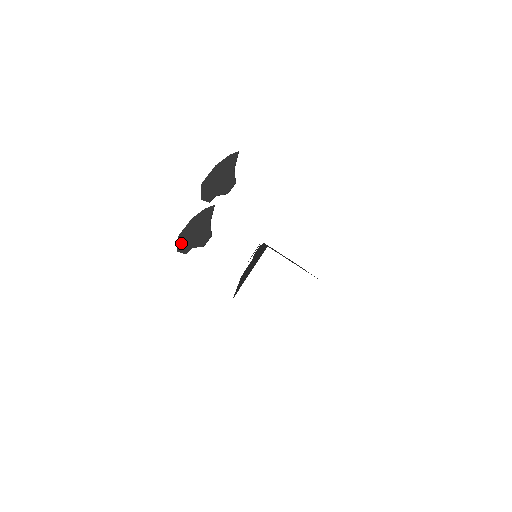
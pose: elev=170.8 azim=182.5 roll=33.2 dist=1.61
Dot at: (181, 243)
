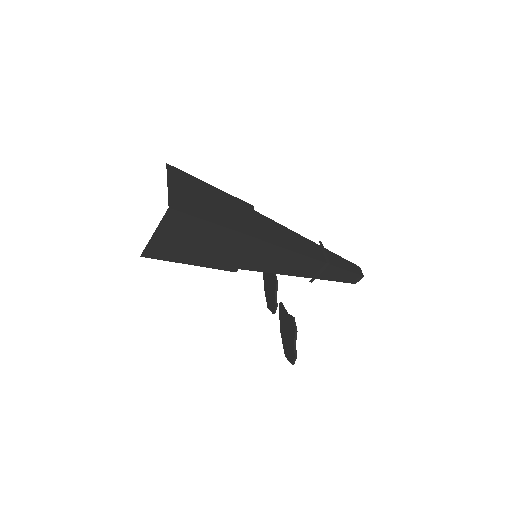
Dot at: (288, 356)
